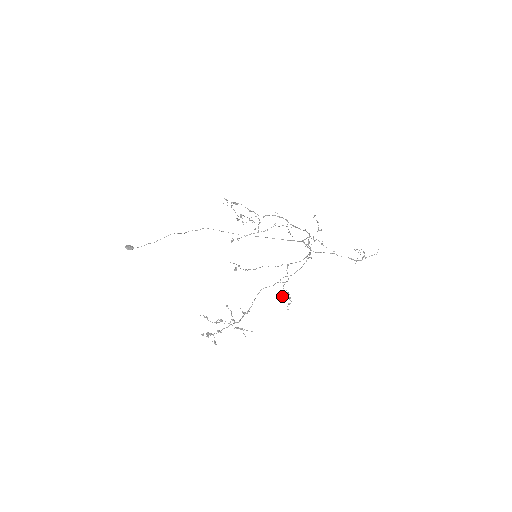
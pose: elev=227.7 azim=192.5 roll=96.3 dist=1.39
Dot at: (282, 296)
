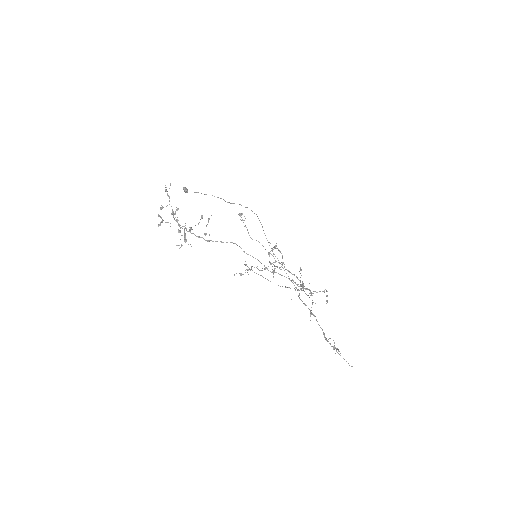
Dot at: occluded
